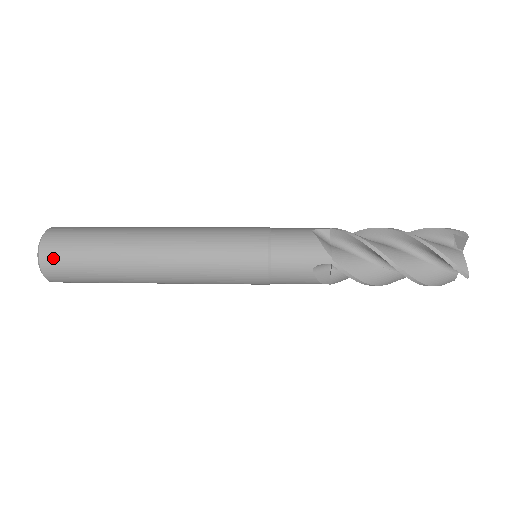
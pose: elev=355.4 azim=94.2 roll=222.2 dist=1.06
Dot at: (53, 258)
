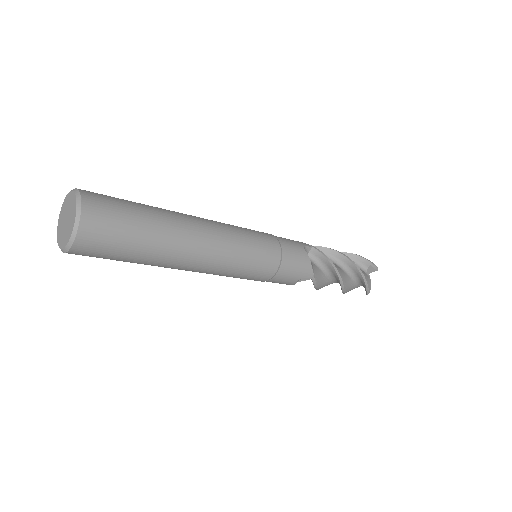
Dot at: (94, 238)
